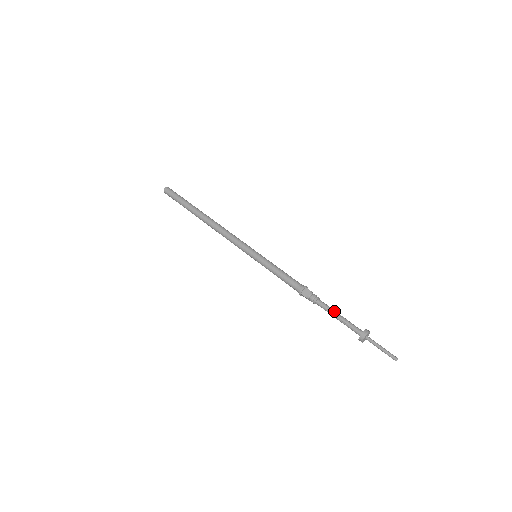
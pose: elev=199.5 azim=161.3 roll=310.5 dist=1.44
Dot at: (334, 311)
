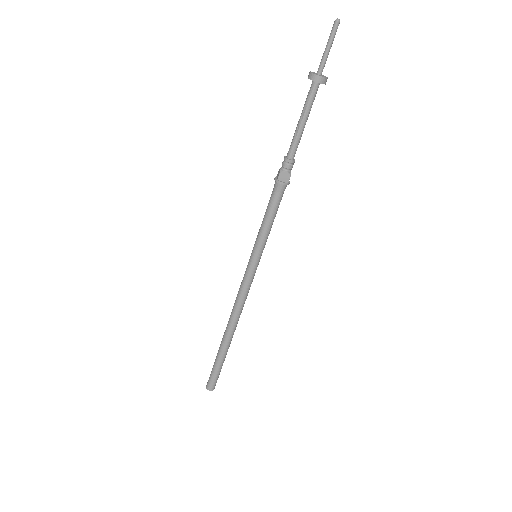
Dot at: (296, 130)
